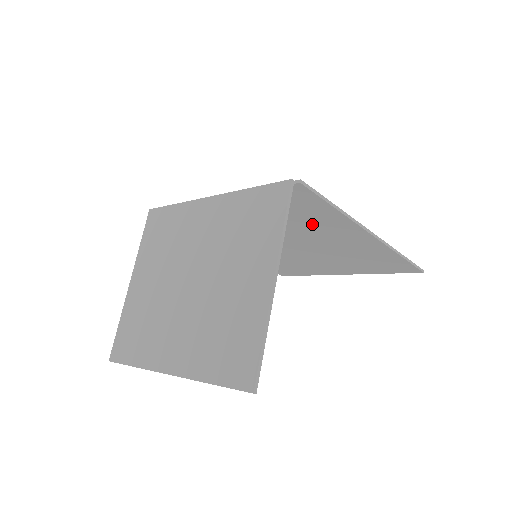
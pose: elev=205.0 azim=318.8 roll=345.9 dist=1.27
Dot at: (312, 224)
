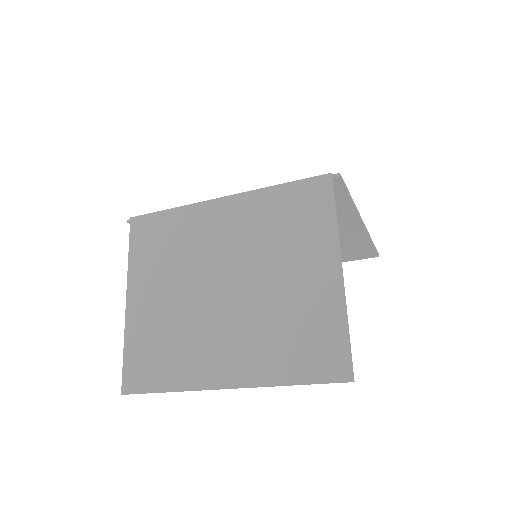
Dot at: occluded
